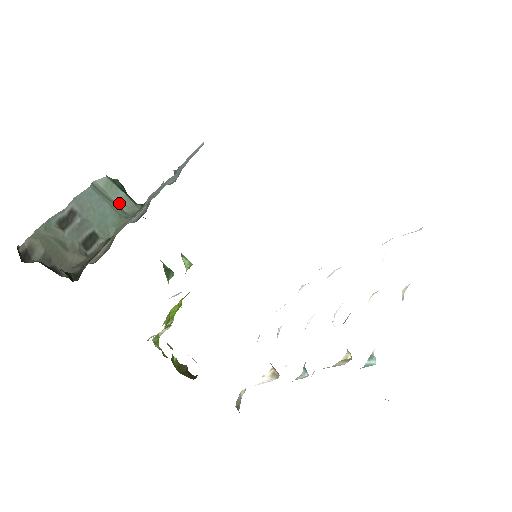
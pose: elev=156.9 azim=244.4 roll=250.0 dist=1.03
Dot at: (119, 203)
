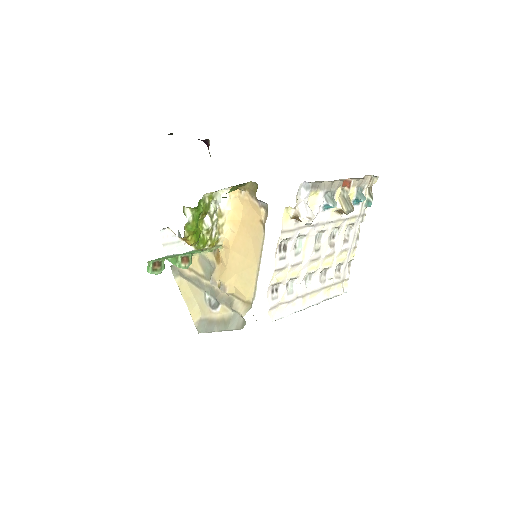
Dot at: occluded
